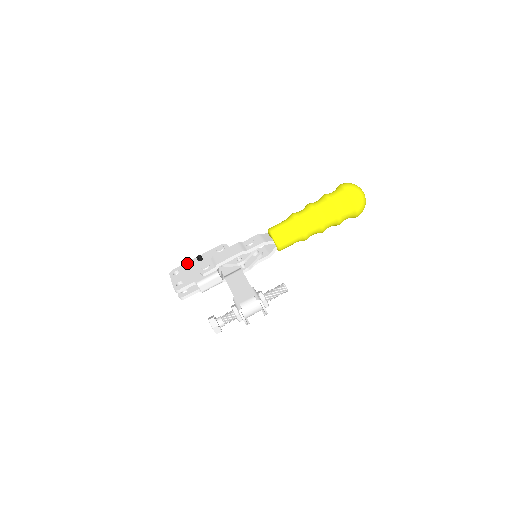
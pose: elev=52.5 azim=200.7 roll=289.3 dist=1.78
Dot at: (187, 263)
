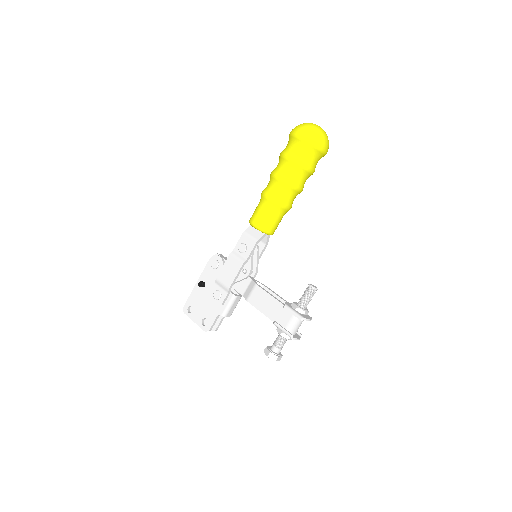
Dot at: (192, 294)
